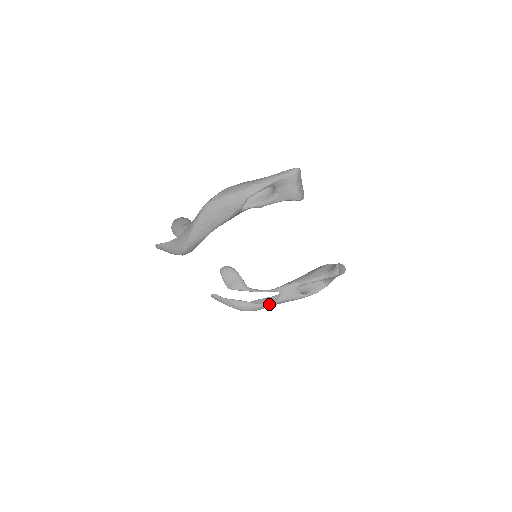
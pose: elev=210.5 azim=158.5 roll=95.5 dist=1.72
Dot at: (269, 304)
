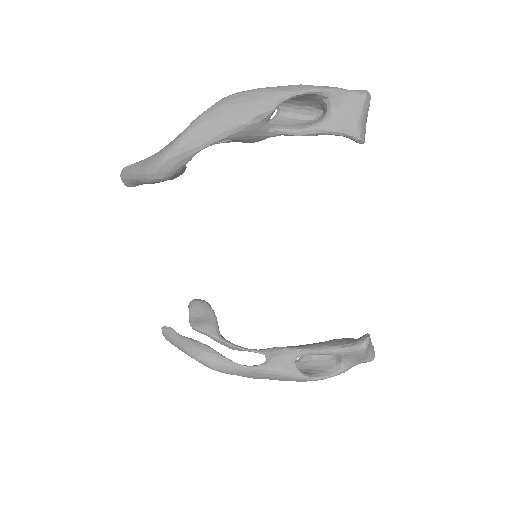
Dot at: (244, 366)
